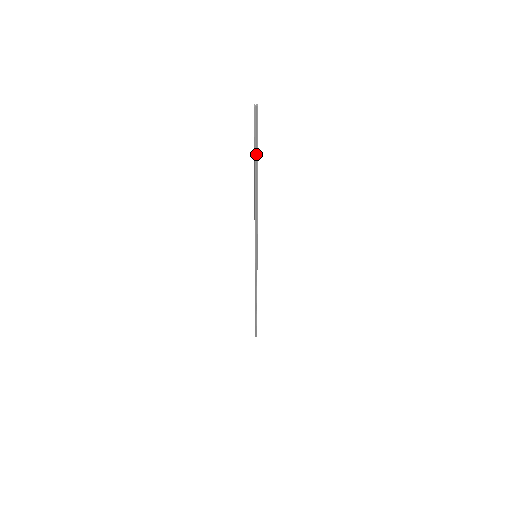
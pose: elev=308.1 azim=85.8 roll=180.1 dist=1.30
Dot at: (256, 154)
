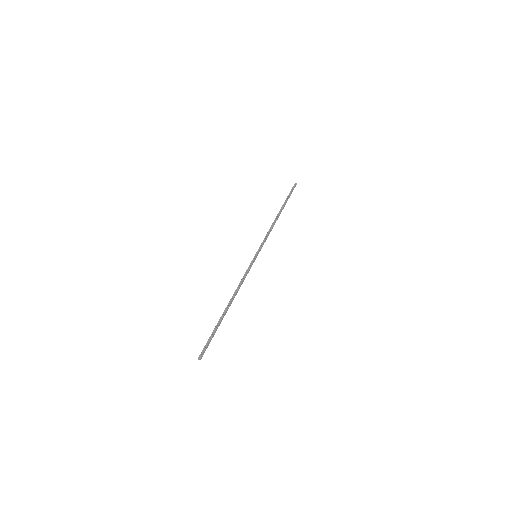
Dot at: (287, 199)
